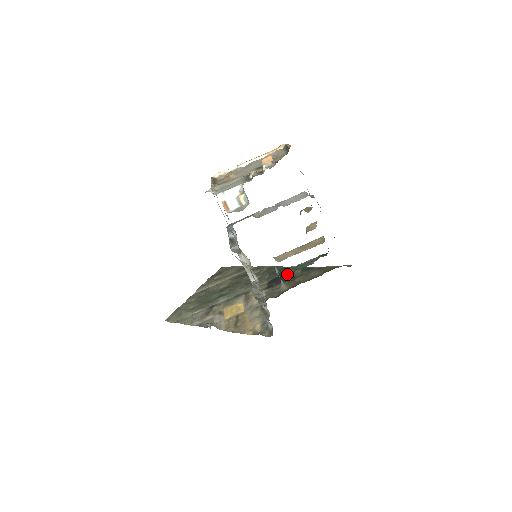
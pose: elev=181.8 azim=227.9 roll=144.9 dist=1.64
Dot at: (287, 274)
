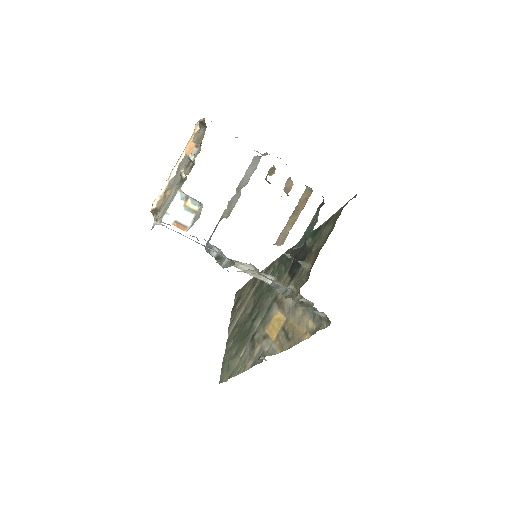
Dot at: (300, 252)
